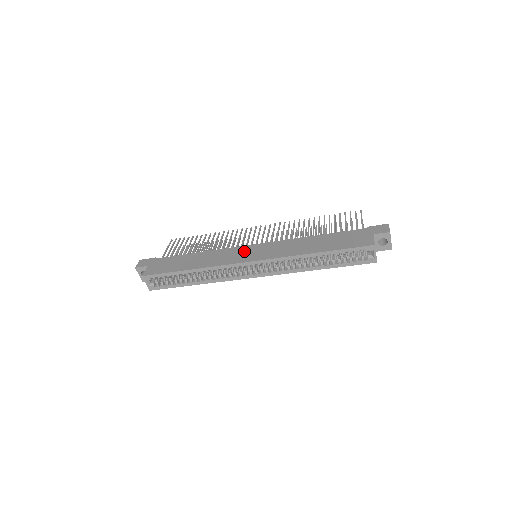
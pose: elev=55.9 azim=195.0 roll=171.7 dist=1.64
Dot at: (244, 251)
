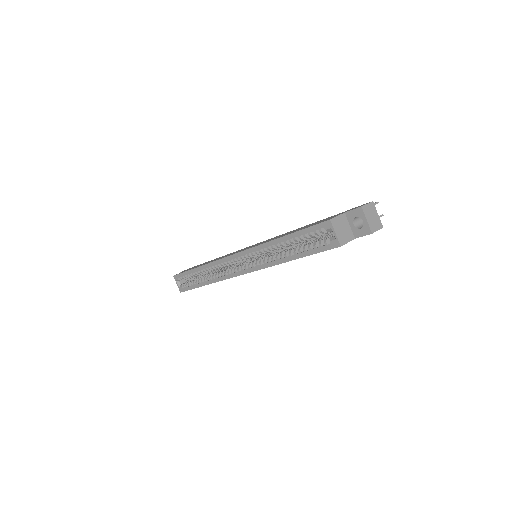
Dot at: occluded
